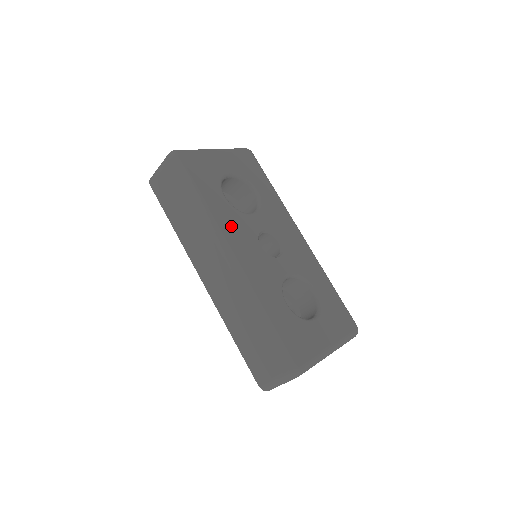
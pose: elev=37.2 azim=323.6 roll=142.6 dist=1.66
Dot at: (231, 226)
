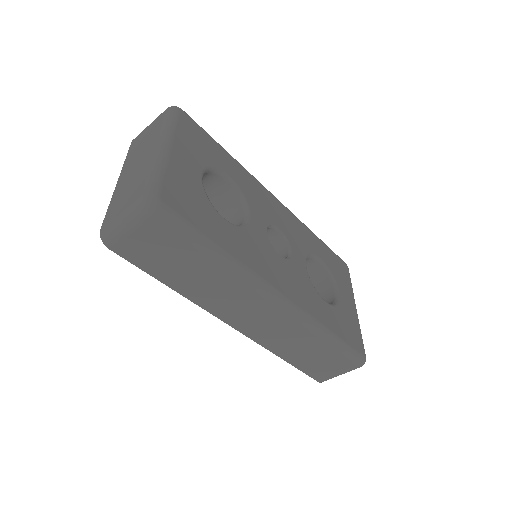
Dot at: (257, 259)
